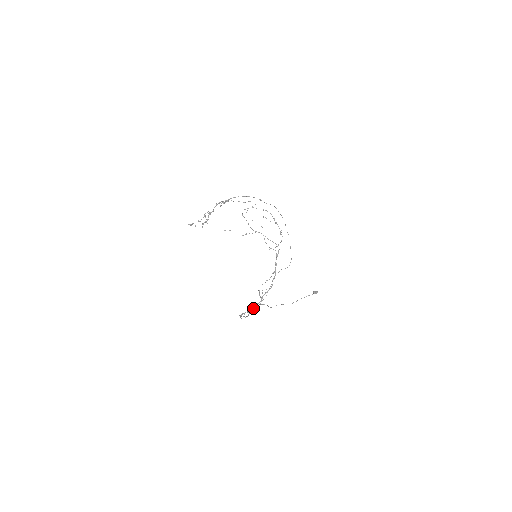
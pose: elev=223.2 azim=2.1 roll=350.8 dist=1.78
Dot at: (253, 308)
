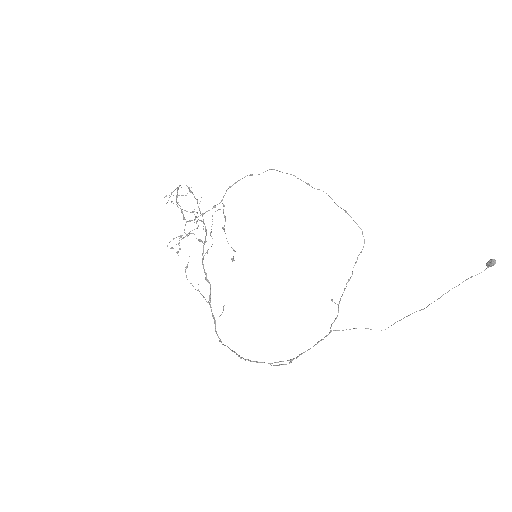
Dot at: (220, 340)
